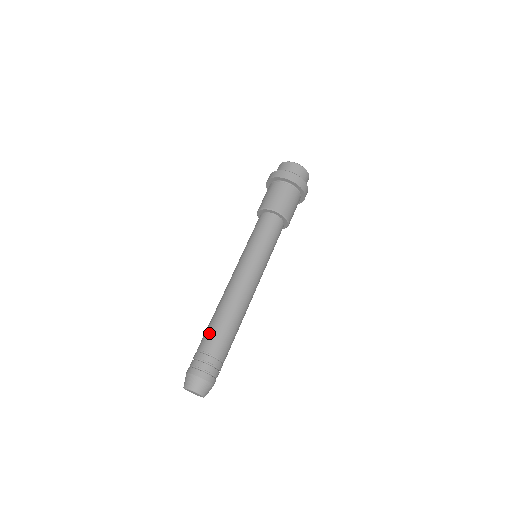
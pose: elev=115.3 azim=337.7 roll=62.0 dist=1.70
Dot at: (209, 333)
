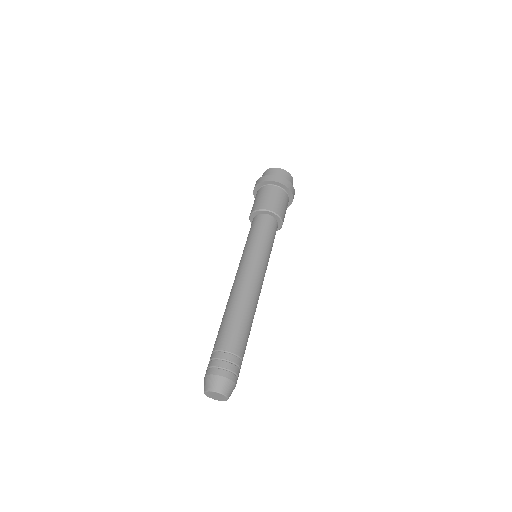
Dot at: (220, 332)
